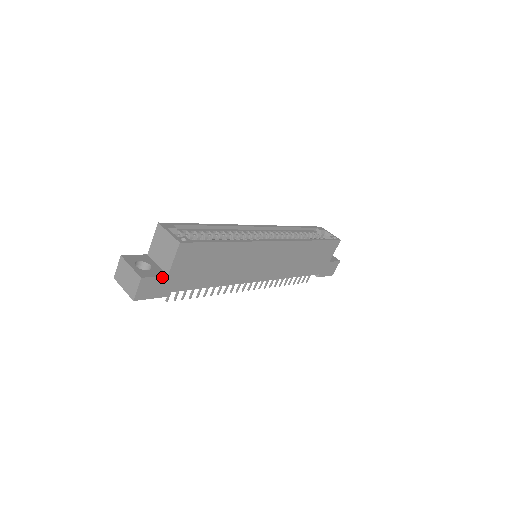
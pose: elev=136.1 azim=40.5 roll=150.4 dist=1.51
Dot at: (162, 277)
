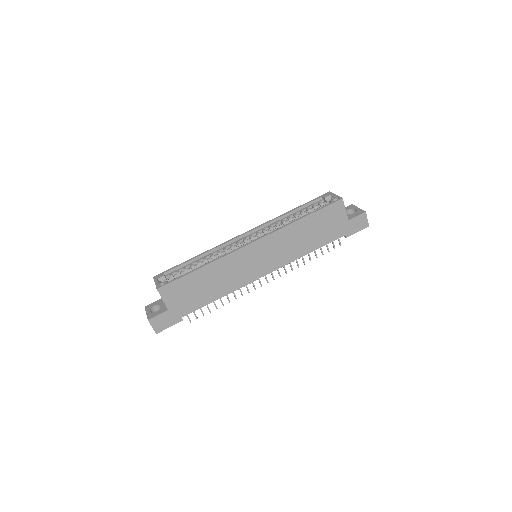
Dot at: (164, 313)
